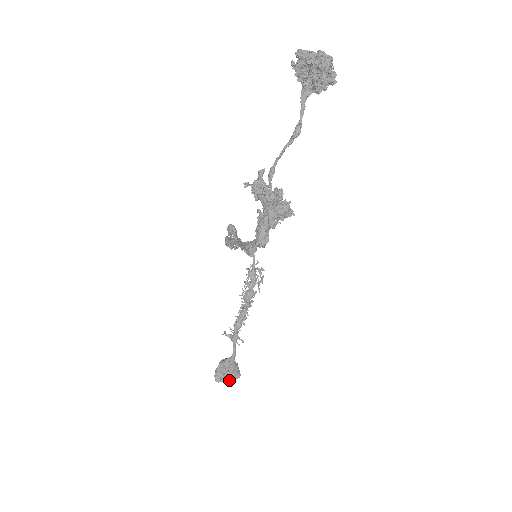
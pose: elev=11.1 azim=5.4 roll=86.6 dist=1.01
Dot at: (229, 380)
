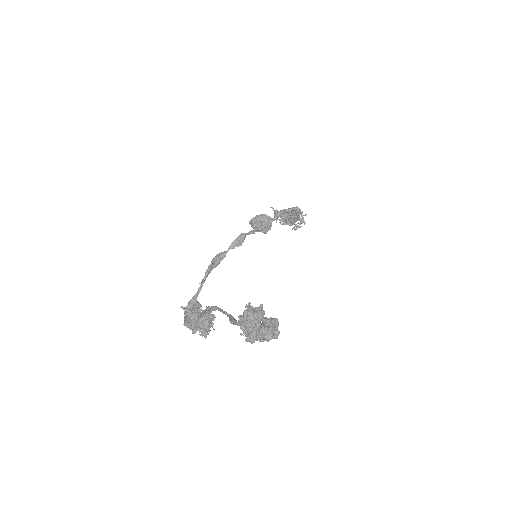
Dot at: occluded
